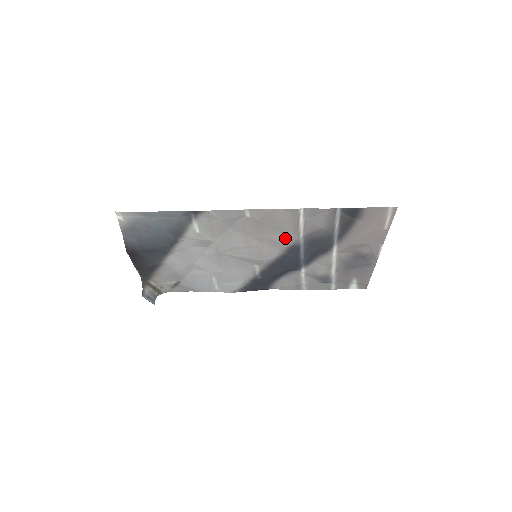
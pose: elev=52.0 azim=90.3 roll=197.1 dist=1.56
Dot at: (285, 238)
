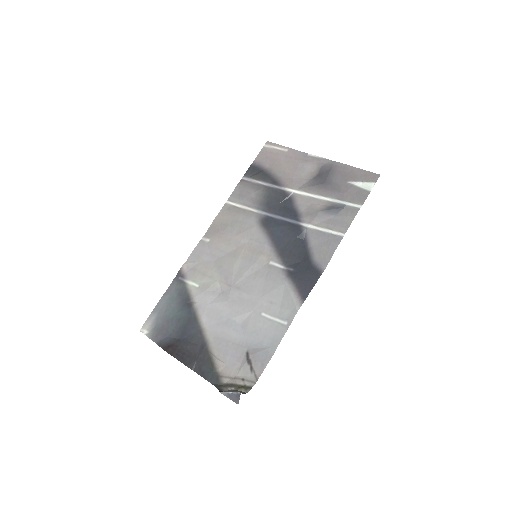
Dot at: (248, 223)
